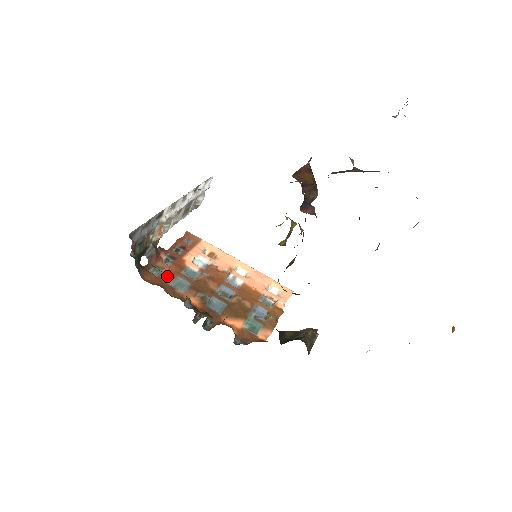
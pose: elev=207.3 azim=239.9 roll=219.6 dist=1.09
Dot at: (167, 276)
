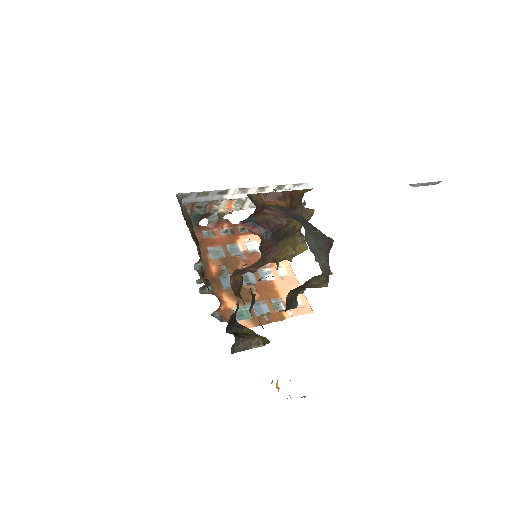
Dot at: (212, 241)
